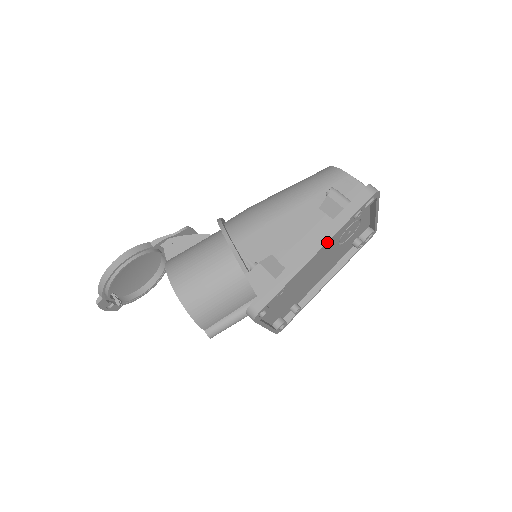
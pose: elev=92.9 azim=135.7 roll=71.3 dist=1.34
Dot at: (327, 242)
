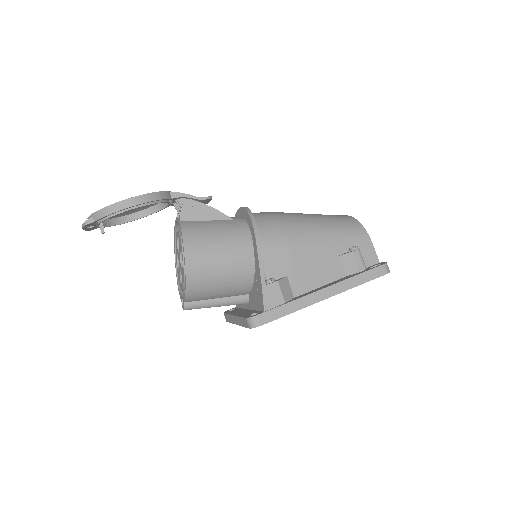
Dot at: (338, 293)
